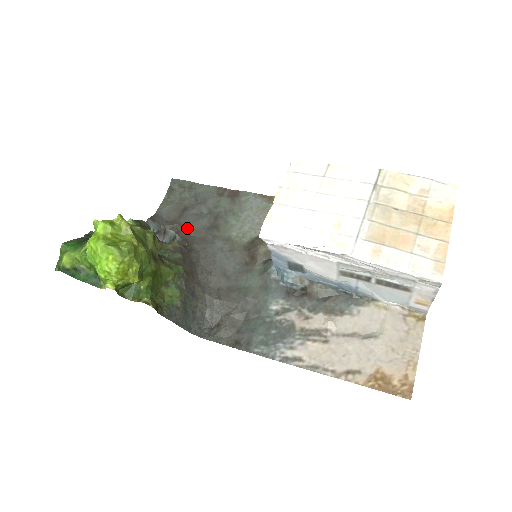
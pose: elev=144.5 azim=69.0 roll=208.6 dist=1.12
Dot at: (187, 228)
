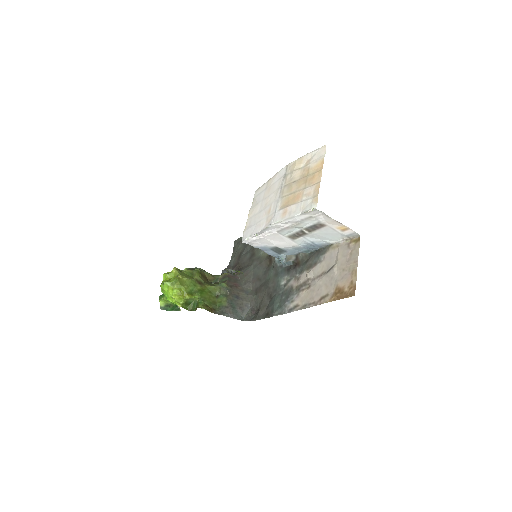
Dot at: (241, 264)
